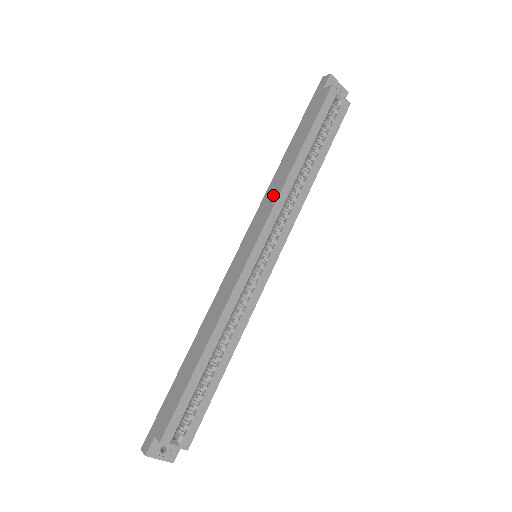
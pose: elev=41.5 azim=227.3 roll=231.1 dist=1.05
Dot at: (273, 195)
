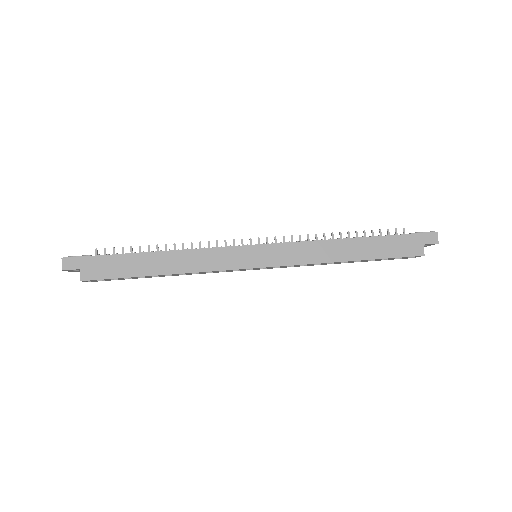
Dot at: (312, 256)
